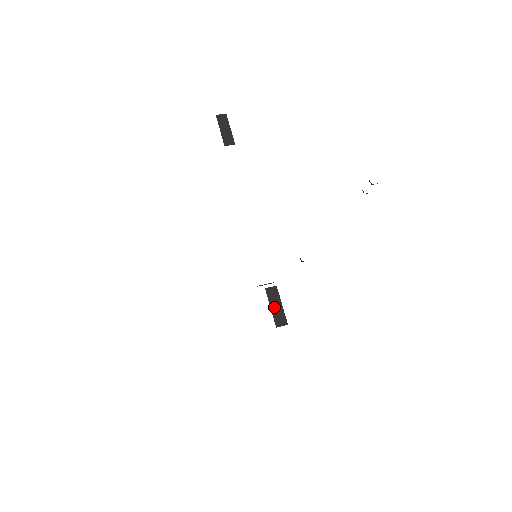
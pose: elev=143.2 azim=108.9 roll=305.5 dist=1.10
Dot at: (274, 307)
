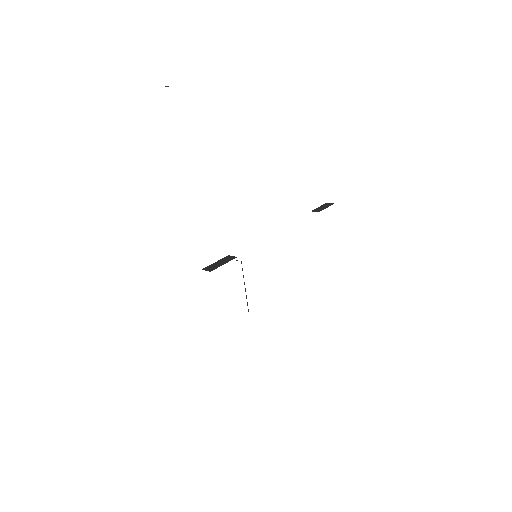
Dot at: (218, 263)
